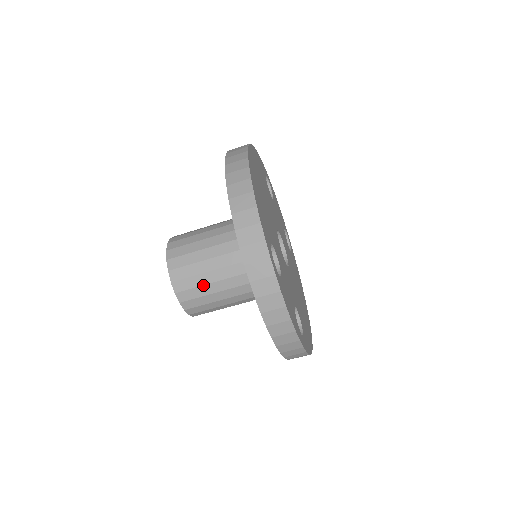
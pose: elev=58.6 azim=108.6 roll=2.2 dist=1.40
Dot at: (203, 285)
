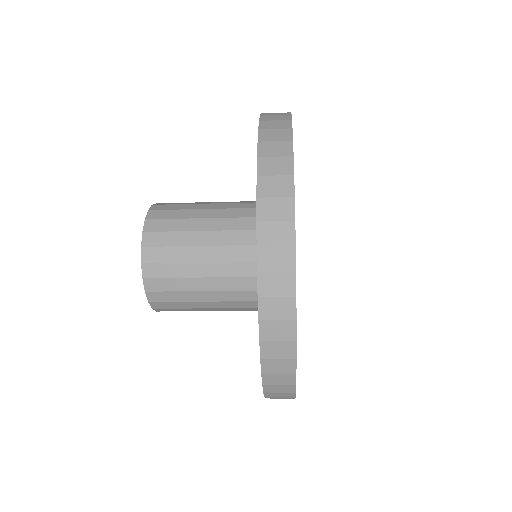
Dot at: (185, 291)
